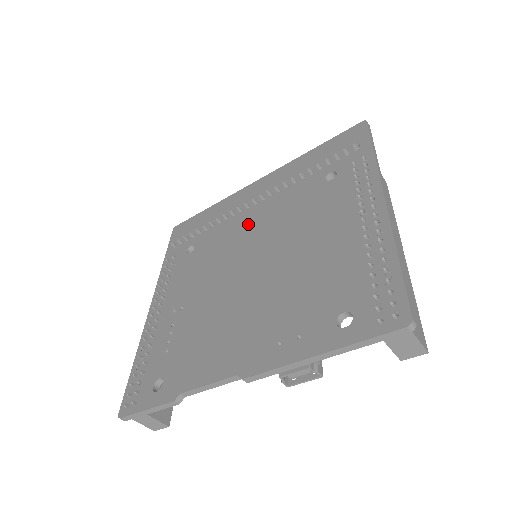
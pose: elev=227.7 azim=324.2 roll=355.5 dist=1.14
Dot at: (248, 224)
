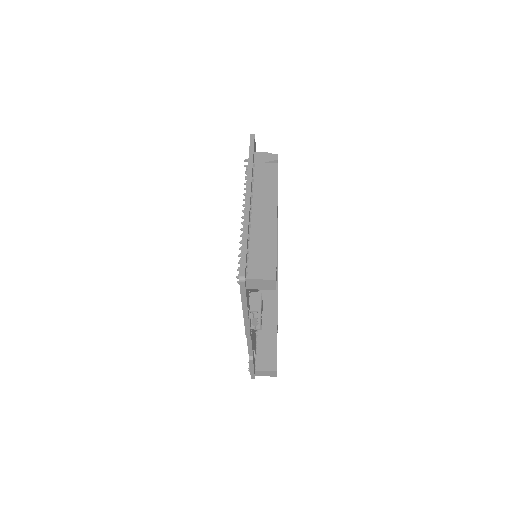
Dot at: occluded
